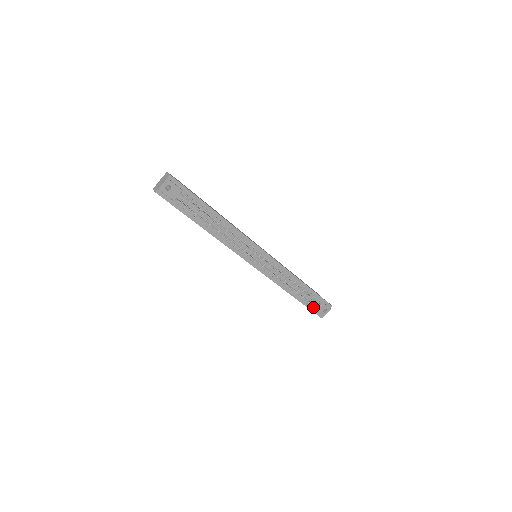
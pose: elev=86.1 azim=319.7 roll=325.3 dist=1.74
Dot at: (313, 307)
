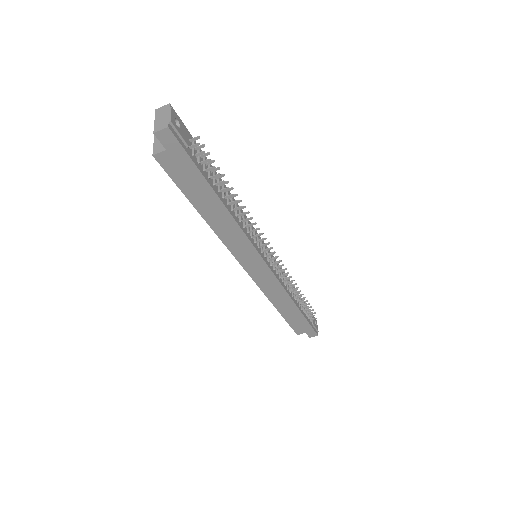
Dot at: (310, 320)
